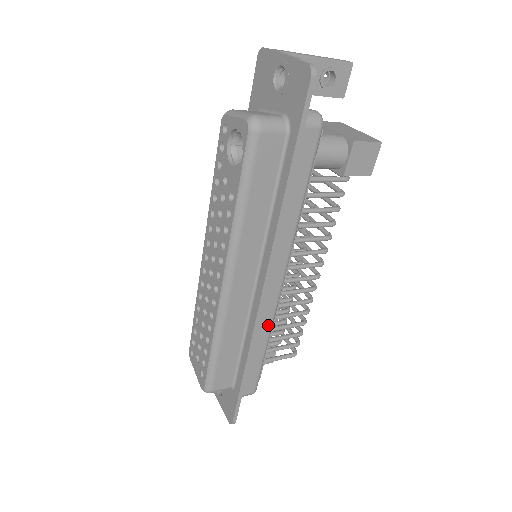
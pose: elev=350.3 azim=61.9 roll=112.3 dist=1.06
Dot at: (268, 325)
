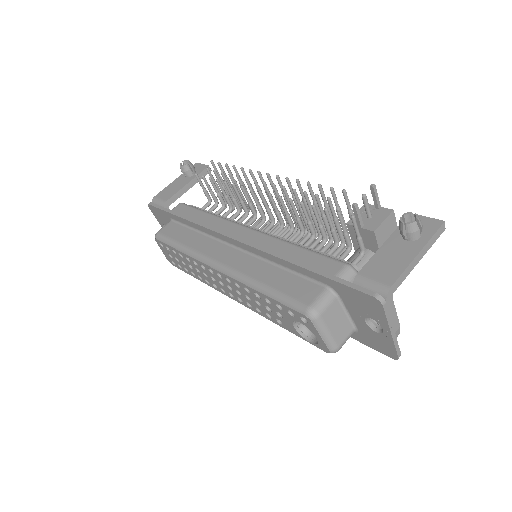
Dot at: occluded
